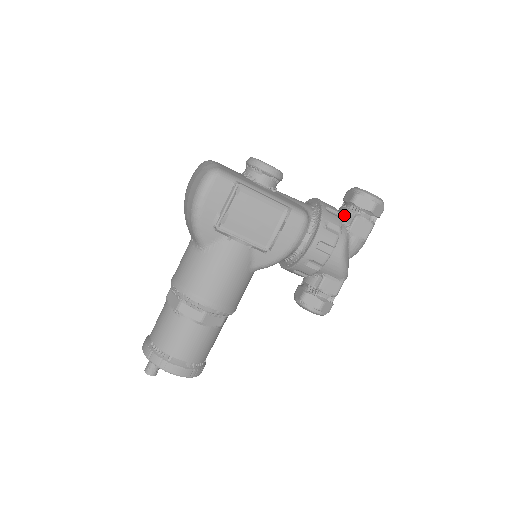
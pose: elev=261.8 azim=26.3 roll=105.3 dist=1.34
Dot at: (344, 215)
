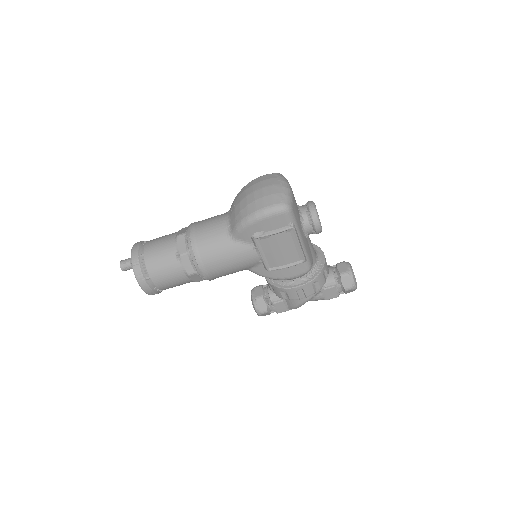
Dot at: (329, 277)
